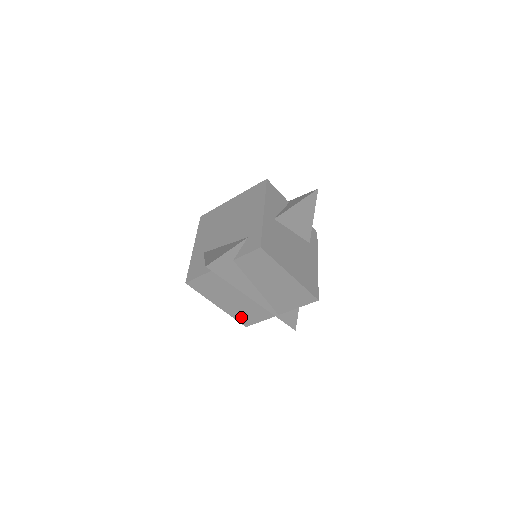
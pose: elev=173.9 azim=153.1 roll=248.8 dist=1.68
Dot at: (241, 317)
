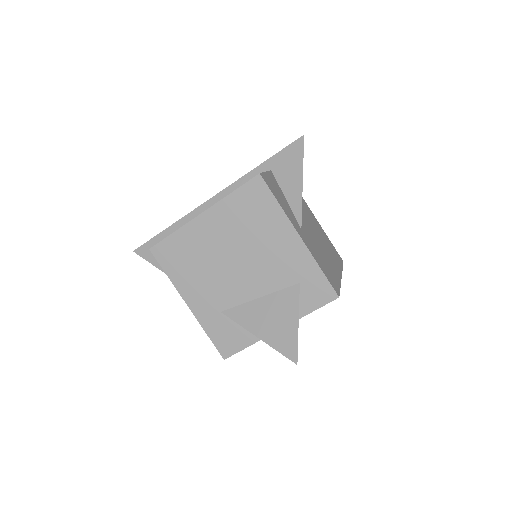
Dot at: occluded
